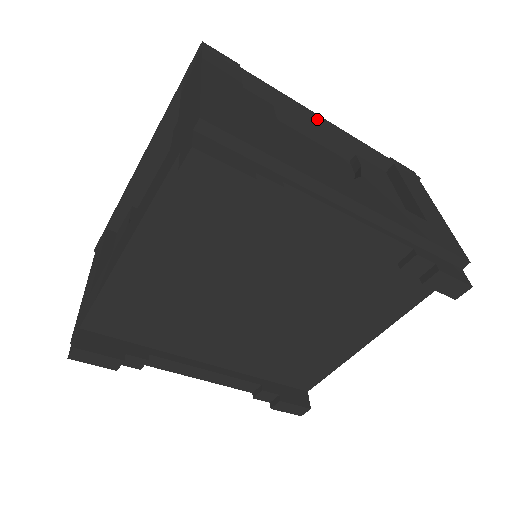
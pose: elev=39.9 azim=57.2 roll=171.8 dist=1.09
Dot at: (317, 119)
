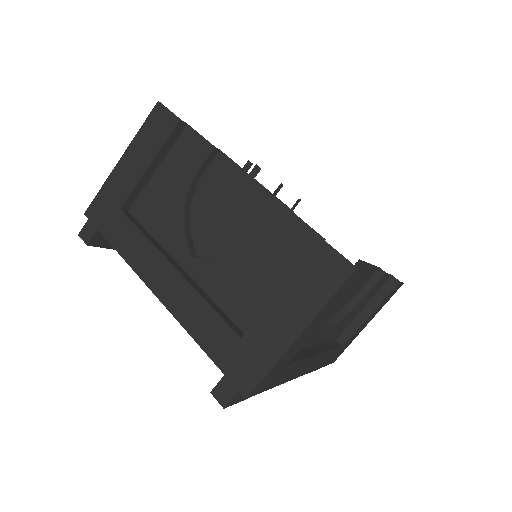
Dot at: occluded
